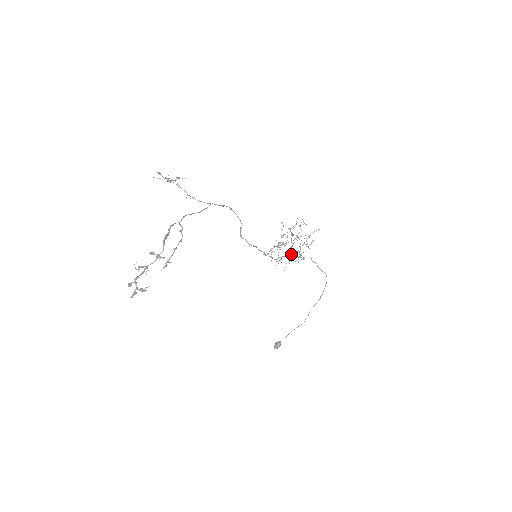
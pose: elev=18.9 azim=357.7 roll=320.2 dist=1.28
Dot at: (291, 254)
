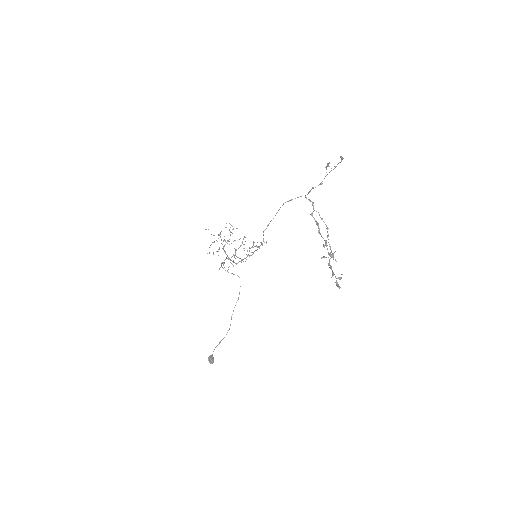
Dot at: occluded
